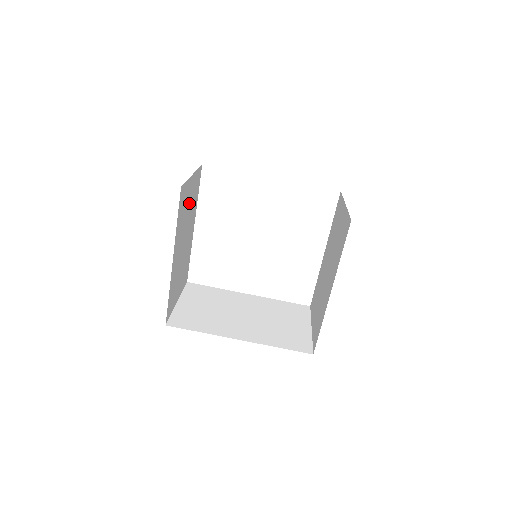
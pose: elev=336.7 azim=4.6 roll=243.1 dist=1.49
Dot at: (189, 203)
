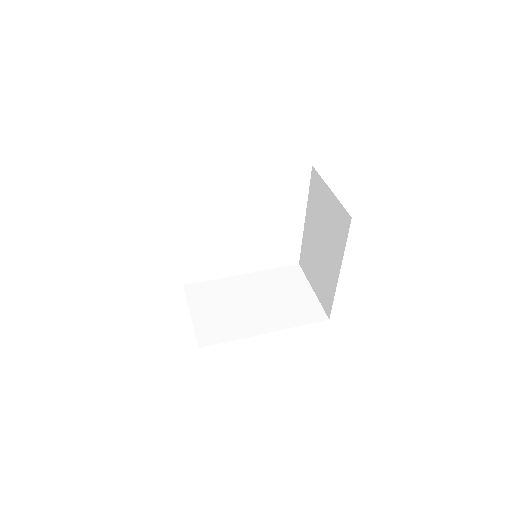
Dot at: occluded
